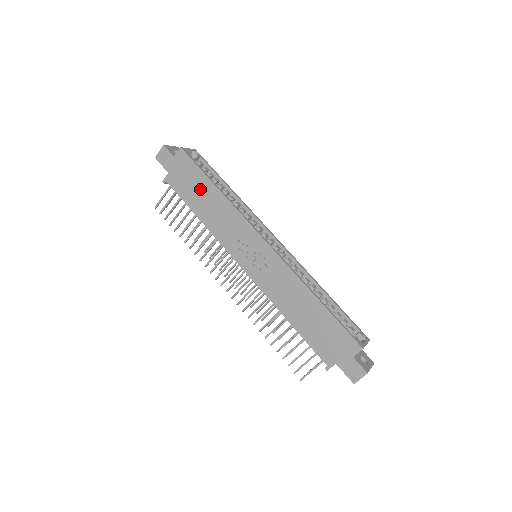
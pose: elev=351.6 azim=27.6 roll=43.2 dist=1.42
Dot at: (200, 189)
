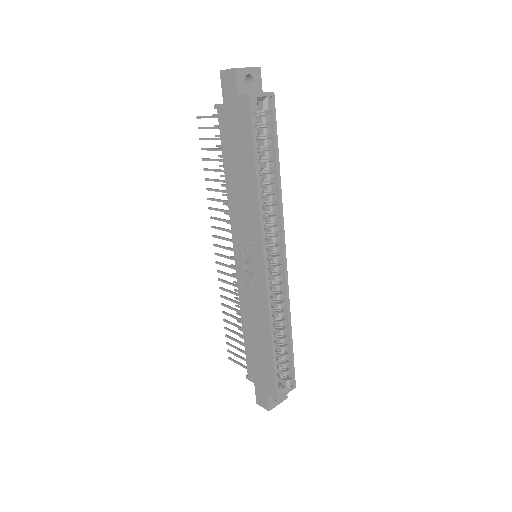
Dot at: (241, 158)
